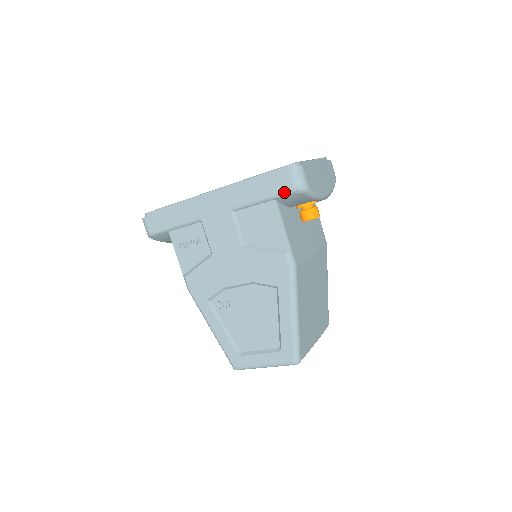
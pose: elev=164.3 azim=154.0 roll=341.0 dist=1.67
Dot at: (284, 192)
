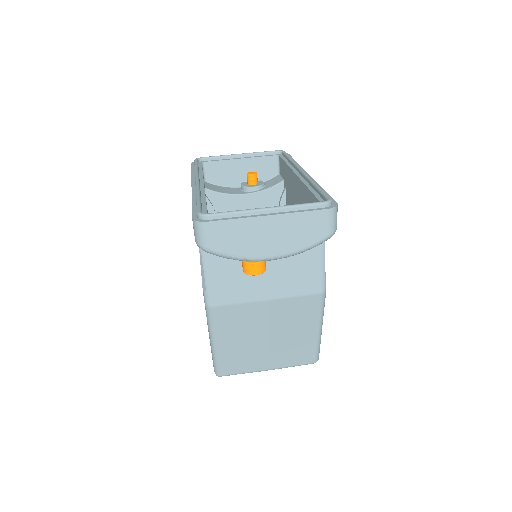
Dot at: occluded
